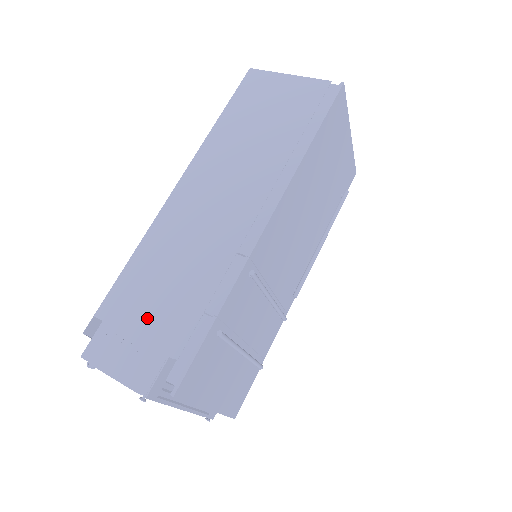
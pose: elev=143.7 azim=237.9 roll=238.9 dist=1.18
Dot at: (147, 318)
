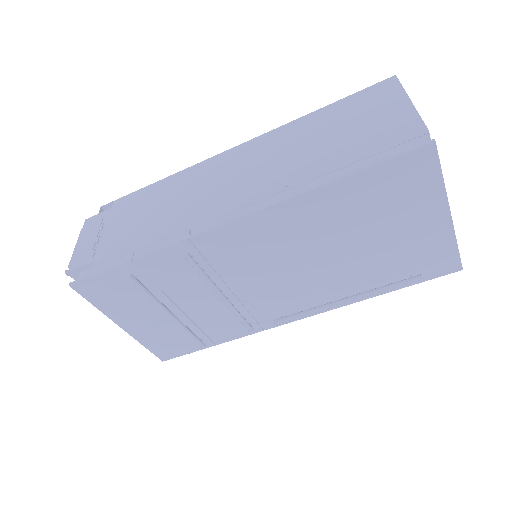
Dot at: (120, 226)
